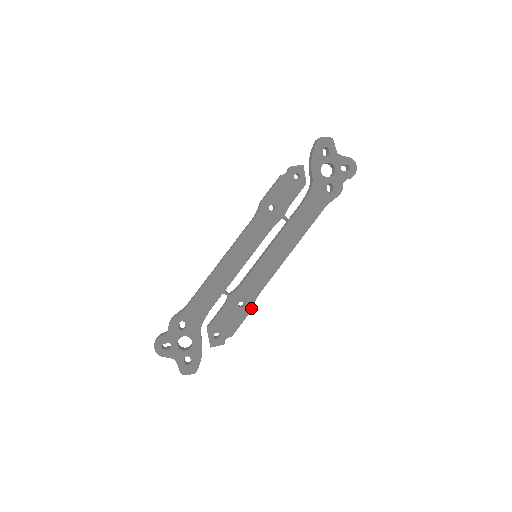
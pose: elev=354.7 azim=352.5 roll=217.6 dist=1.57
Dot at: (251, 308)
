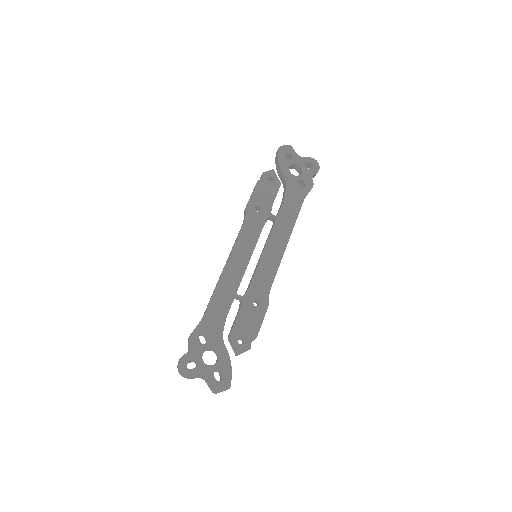
Dot at: (267, 305)
